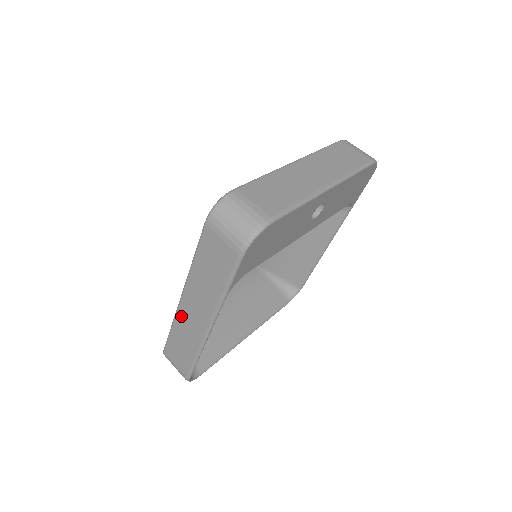
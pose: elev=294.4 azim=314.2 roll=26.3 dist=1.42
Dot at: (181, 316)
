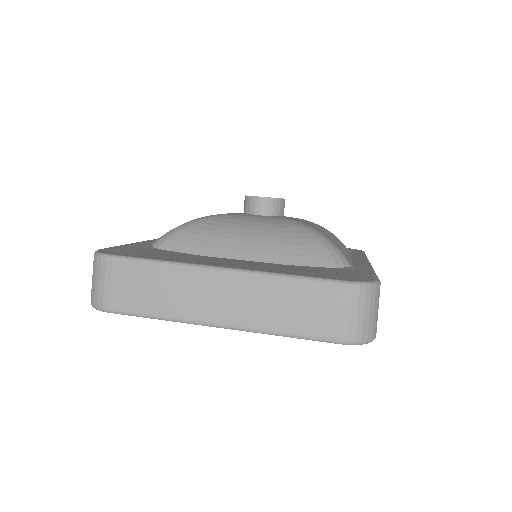
Dot at: occluded
